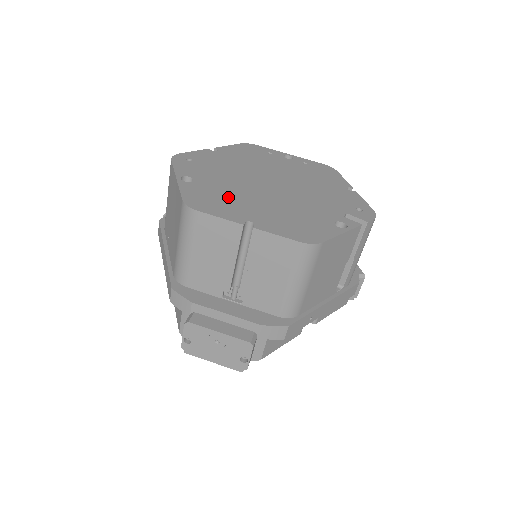
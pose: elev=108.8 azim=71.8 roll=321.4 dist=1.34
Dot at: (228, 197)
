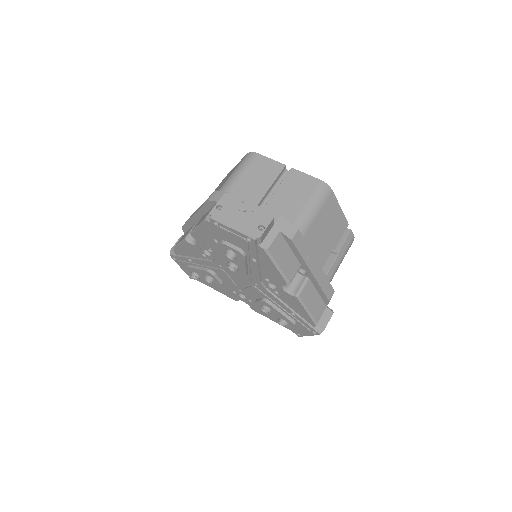
Dot at: occluded
